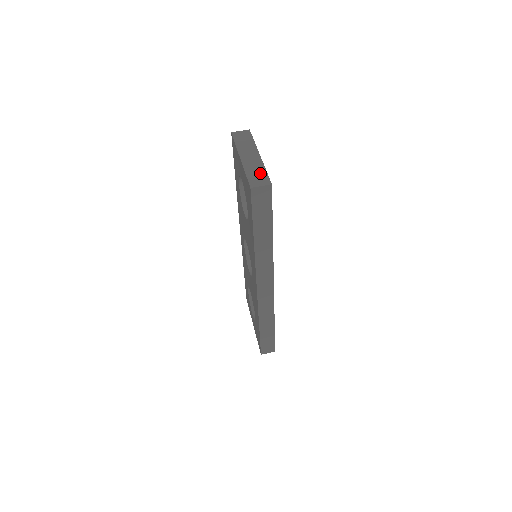
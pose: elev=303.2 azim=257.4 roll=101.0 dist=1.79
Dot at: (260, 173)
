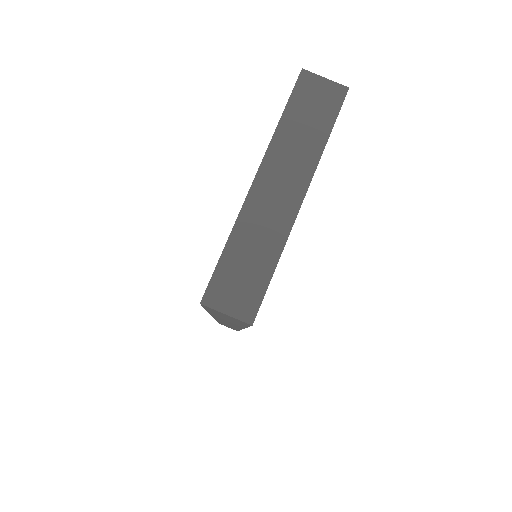
Dot at: (256, 267)
